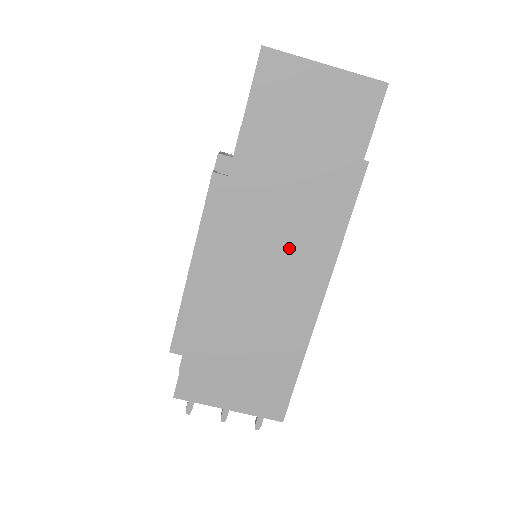
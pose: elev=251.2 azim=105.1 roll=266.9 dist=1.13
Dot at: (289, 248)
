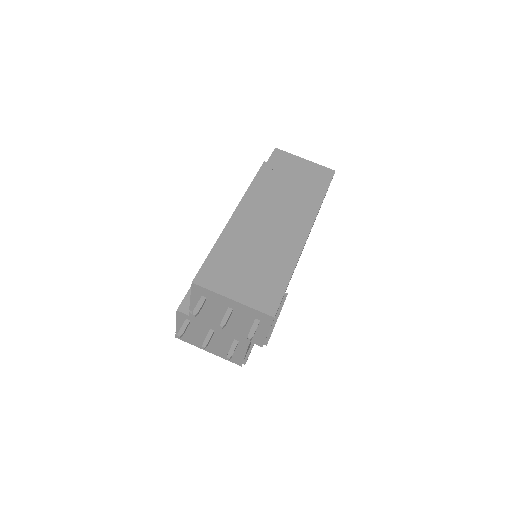
Dot at: (285, 212)
